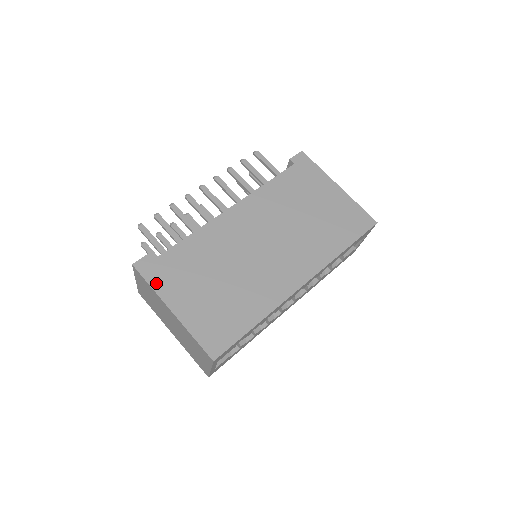
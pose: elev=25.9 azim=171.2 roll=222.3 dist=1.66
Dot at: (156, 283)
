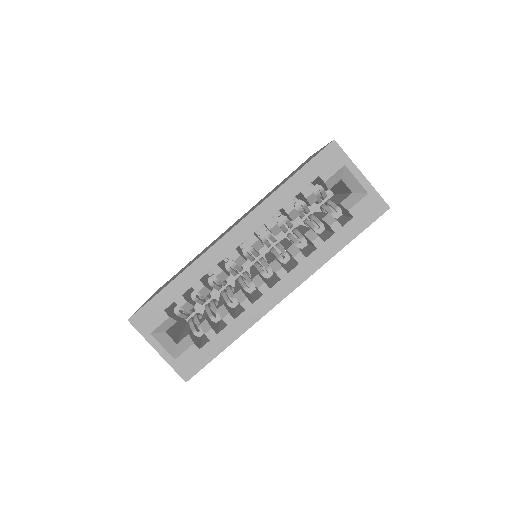
Dot at: occluded
